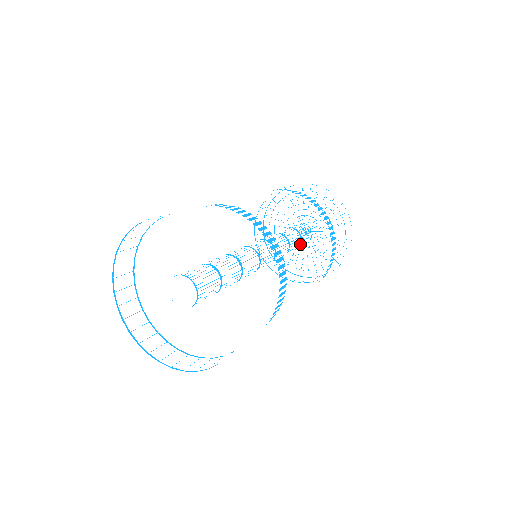
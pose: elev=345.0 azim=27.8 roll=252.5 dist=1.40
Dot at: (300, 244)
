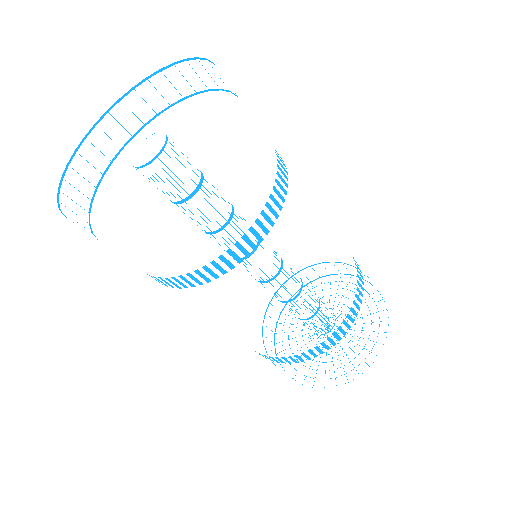
Dot at: (316, 313)
